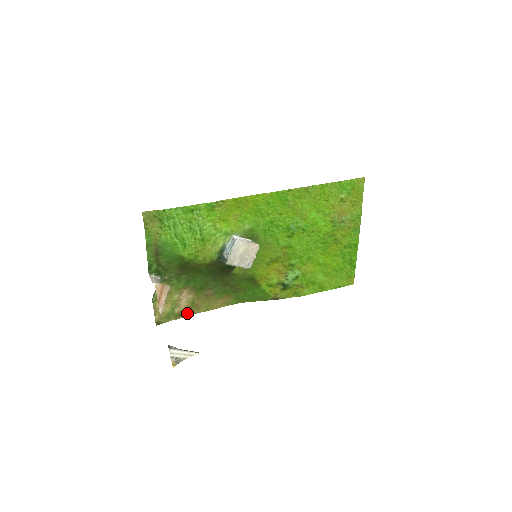
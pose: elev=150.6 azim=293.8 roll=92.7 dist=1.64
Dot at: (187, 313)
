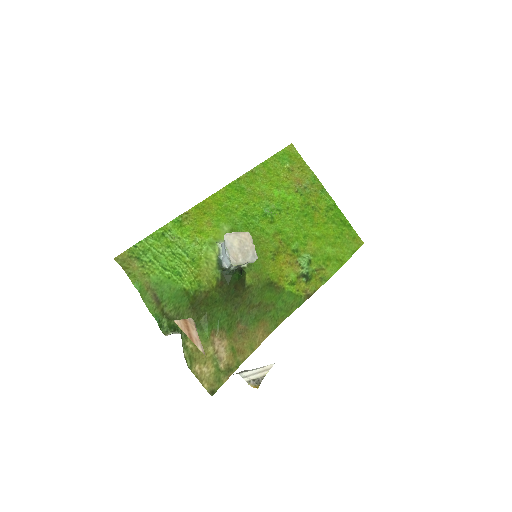
Dot at: (235, 365)
